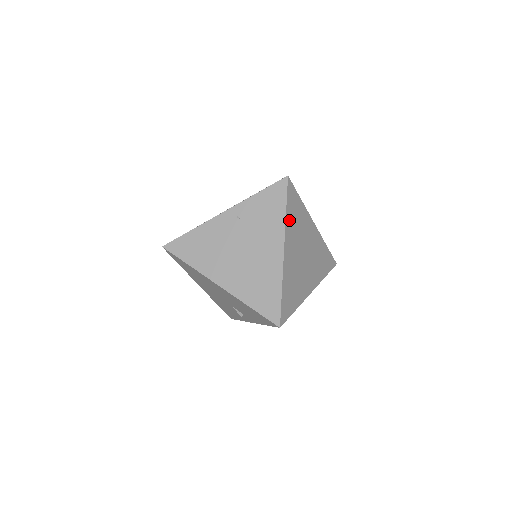
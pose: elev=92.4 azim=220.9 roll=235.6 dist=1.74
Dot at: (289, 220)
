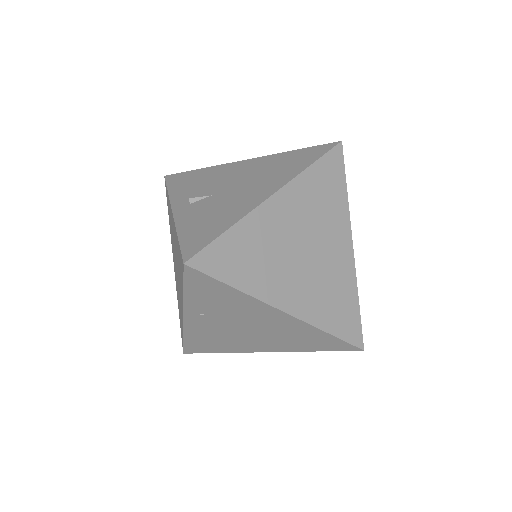
Dot at: (250, 282)
